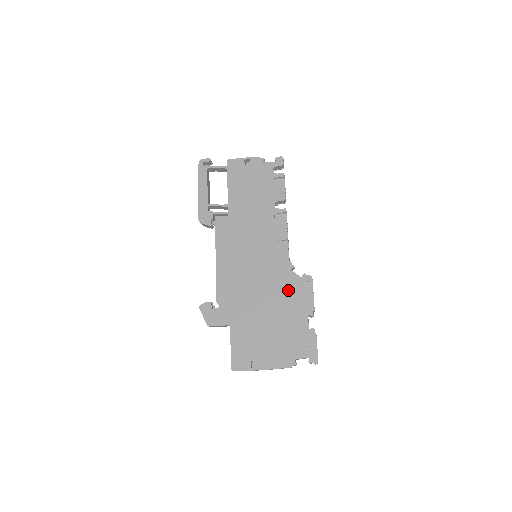
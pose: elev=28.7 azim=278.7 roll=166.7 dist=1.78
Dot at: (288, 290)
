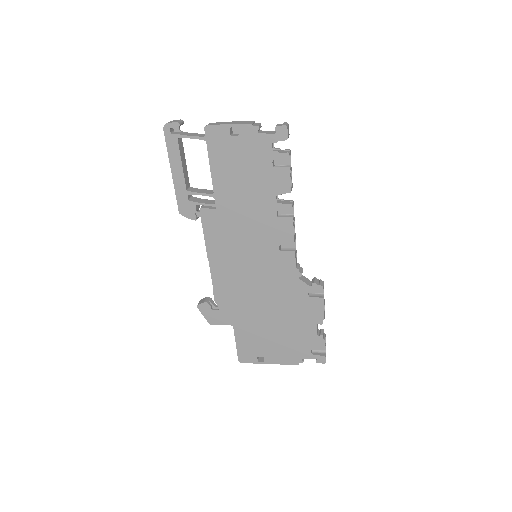
Dot at: (295, 298)
